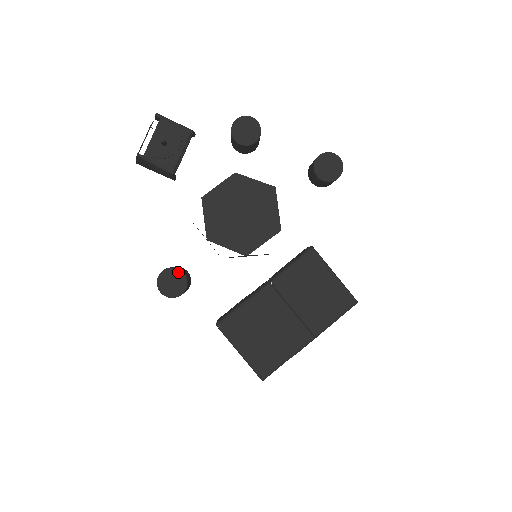
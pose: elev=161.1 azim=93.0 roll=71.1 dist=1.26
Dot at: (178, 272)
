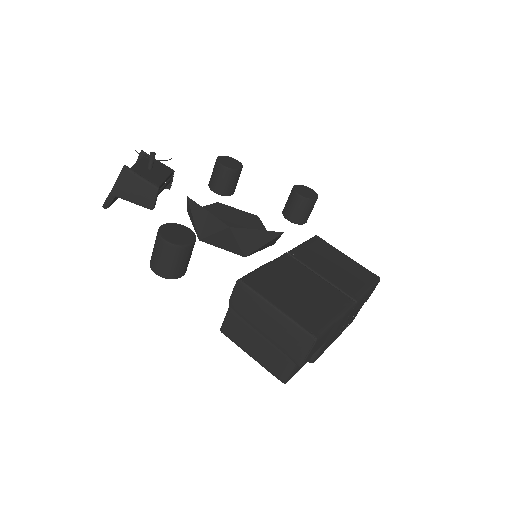
Dot at: (183, 227)
